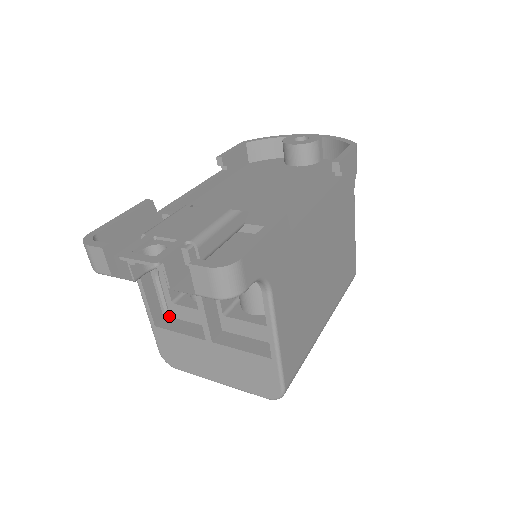
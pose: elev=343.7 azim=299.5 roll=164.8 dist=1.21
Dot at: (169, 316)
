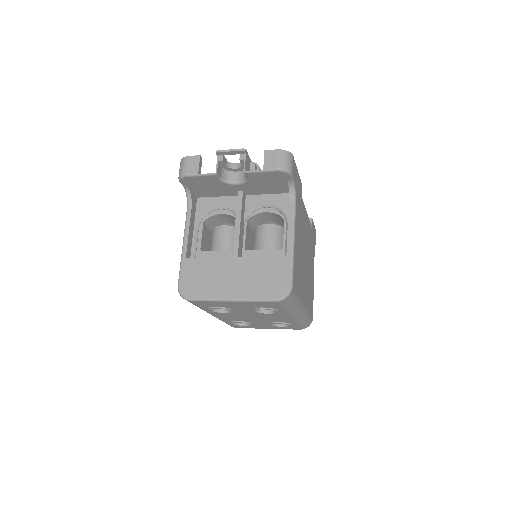
Dot at: occluded
